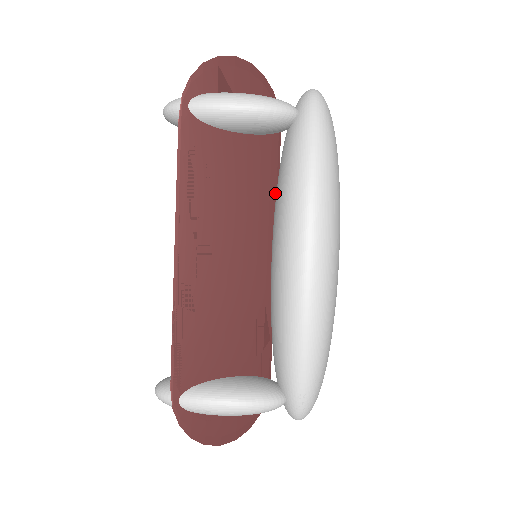
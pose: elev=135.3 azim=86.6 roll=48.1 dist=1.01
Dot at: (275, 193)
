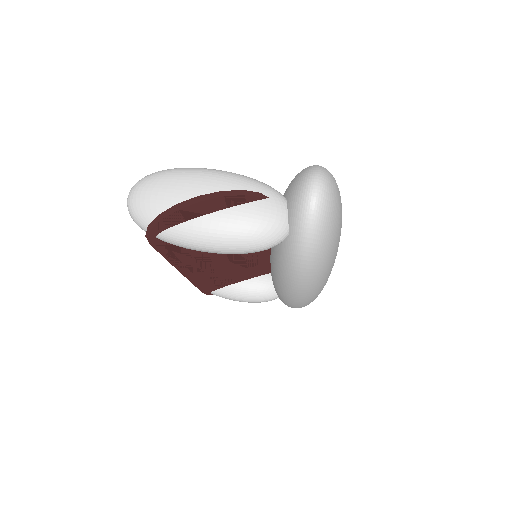
Dot at: occluded
